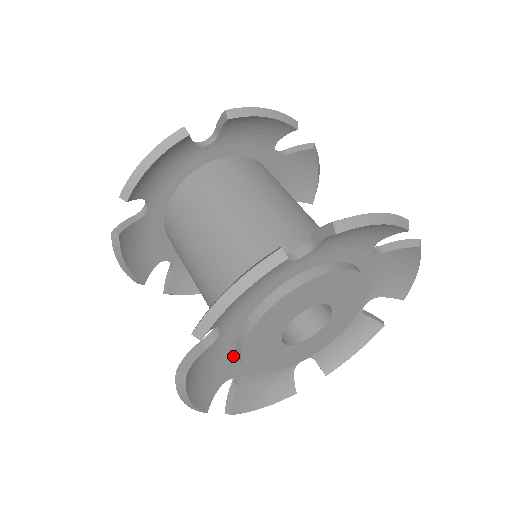
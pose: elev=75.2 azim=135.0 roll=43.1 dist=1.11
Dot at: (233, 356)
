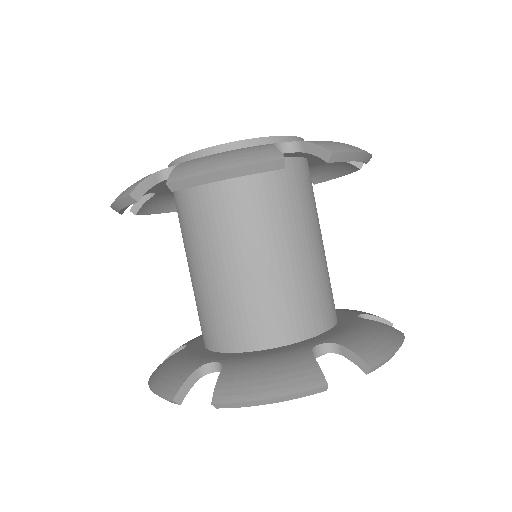
Dot at: occluded
